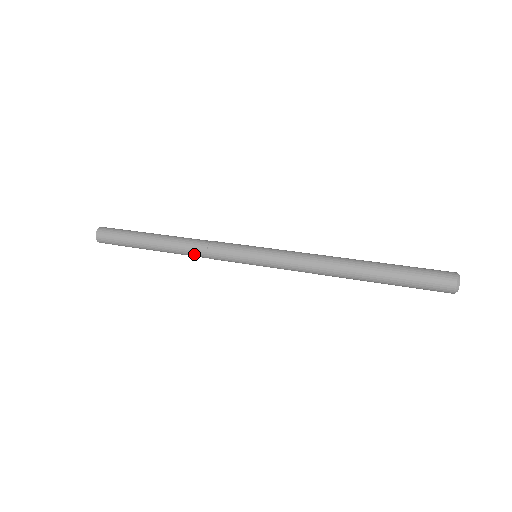
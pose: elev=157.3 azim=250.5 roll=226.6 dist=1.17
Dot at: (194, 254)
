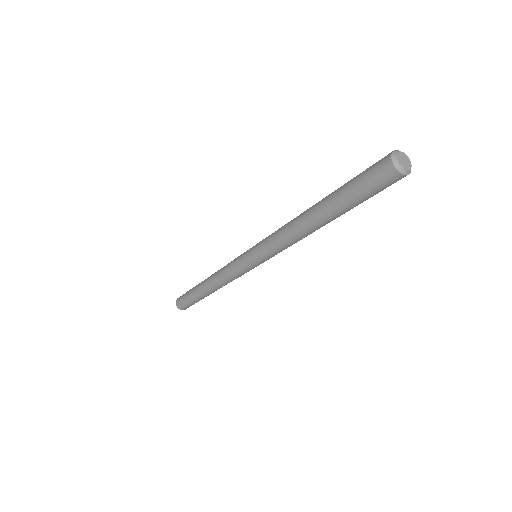
Dot at: (219, 271)
